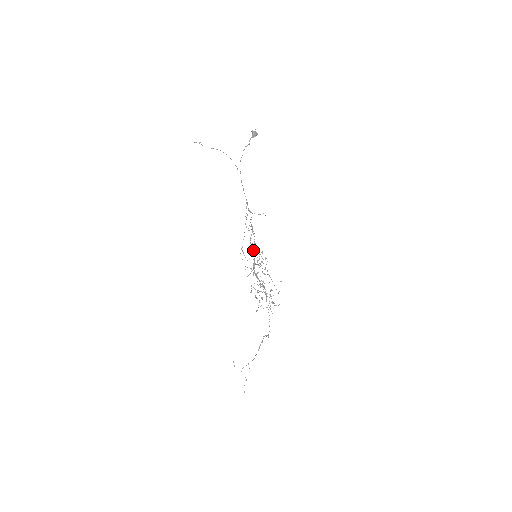
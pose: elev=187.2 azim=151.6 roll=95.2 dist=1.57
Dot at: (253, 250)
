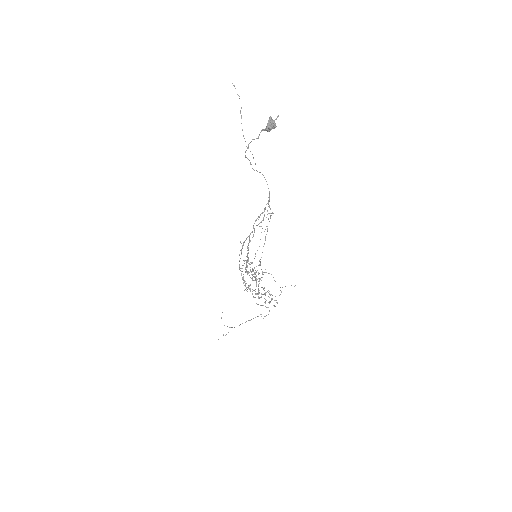
Dot at: occluded
